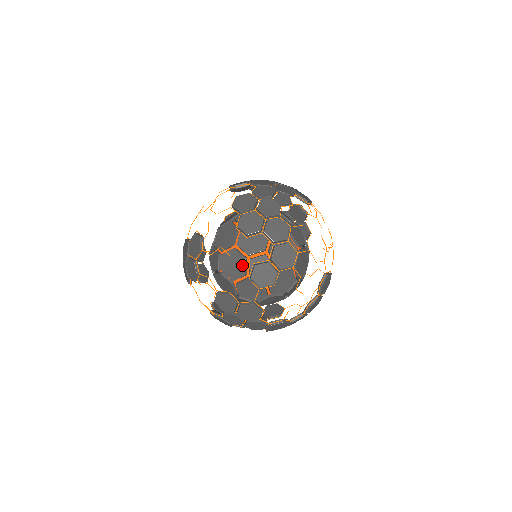
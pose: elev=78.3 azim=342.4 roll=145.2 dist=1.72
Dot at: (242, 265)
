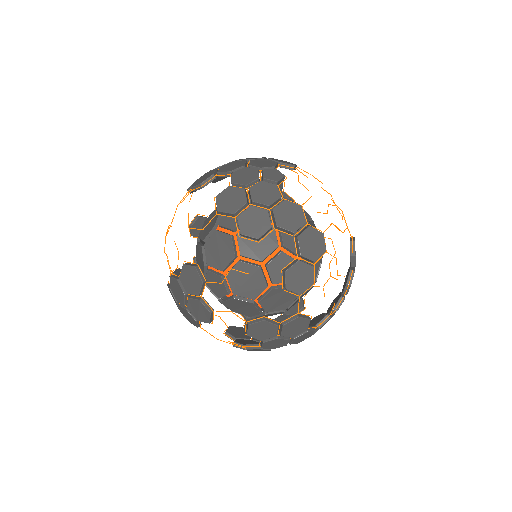
Dot at: (259, 276)
